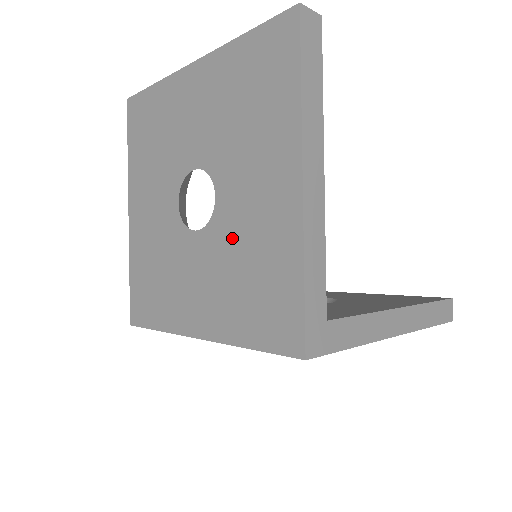
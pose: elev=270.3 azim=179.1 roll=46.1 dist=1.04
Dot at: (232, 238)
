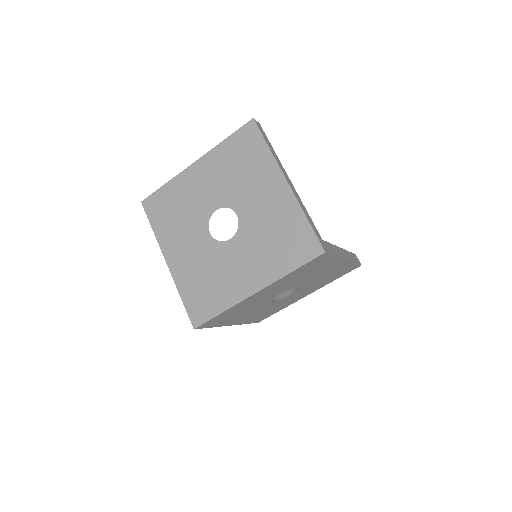
Dot at: (257, 228)
